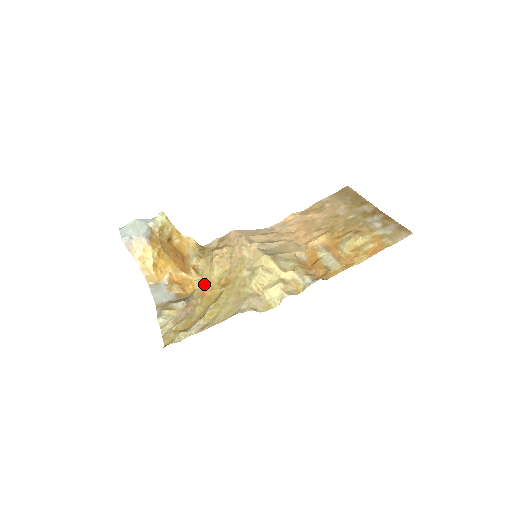
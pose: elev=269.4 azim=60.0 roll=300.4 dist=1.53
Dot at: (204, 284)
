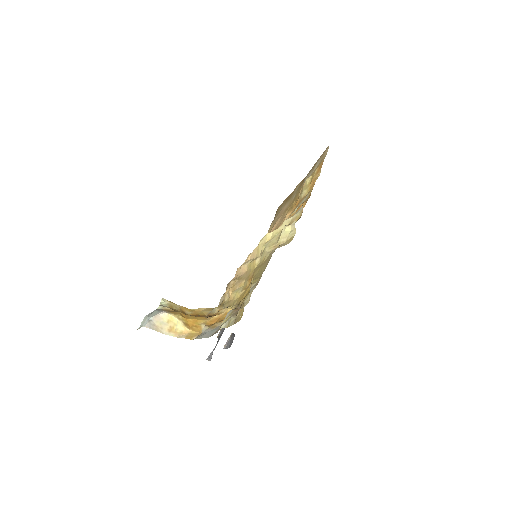
Dot at: (237, 302)
